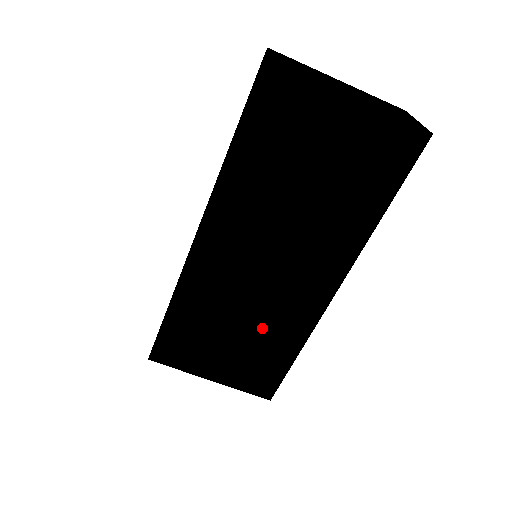
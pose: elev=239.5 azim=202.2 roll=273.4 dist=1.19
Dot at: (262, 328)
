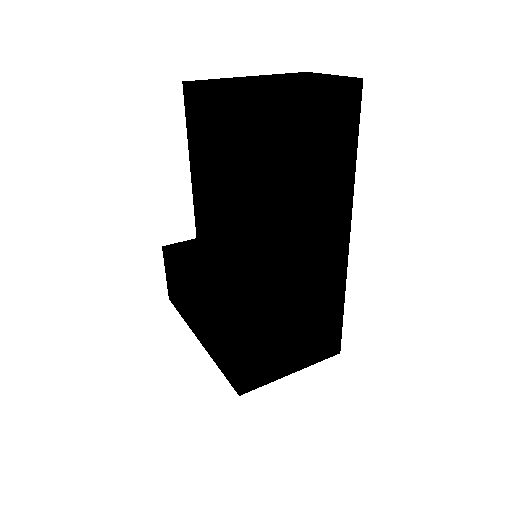
Dot at: (312, 304)
